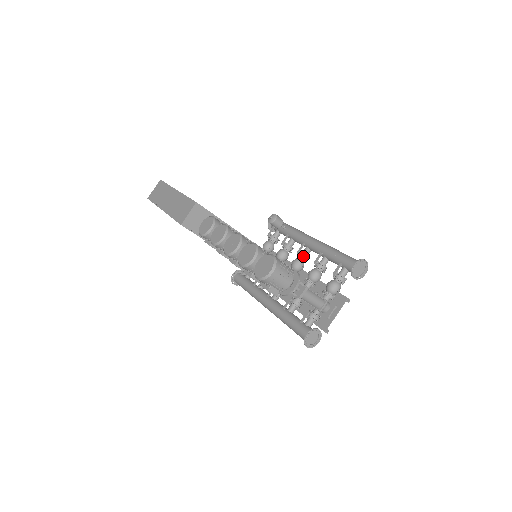
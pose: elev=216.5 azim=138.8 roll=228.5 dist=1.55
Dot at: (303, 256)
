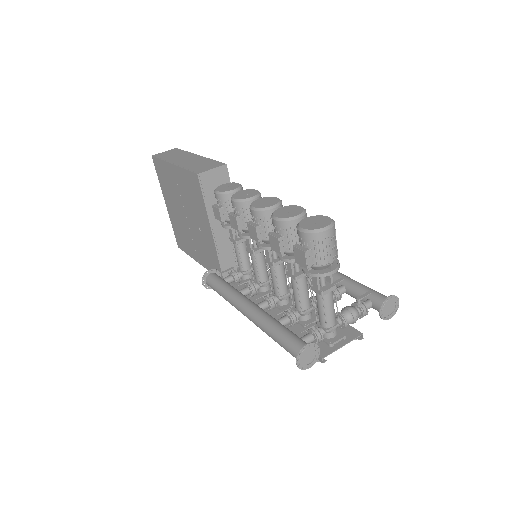
Dot at: occluded
